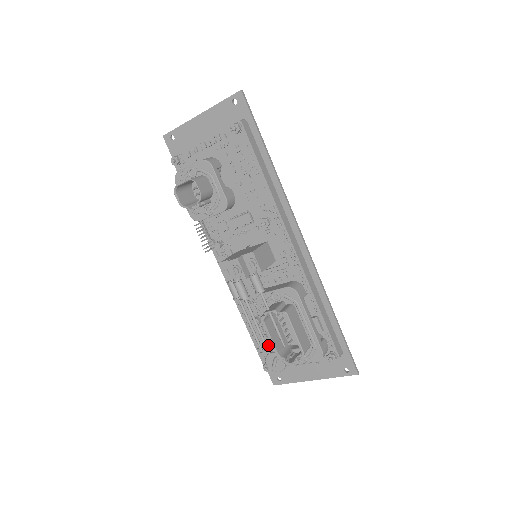
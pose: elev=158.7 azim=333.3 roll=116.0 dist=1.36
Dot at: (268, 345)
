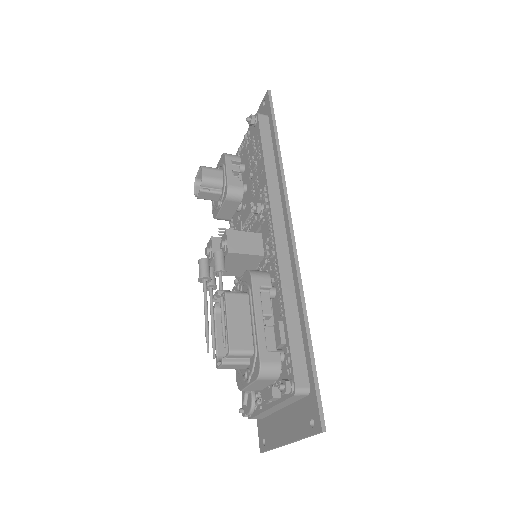
Dot at: occluded
